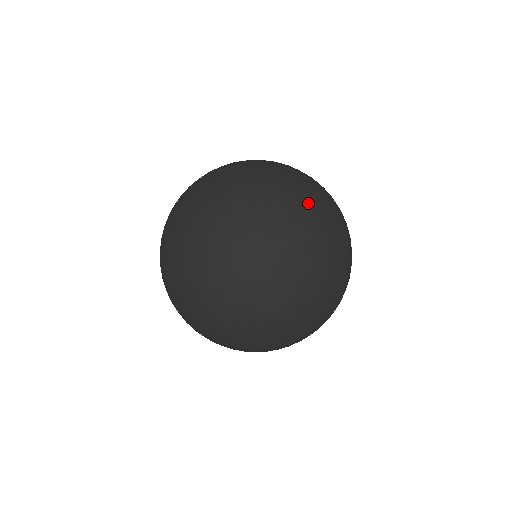
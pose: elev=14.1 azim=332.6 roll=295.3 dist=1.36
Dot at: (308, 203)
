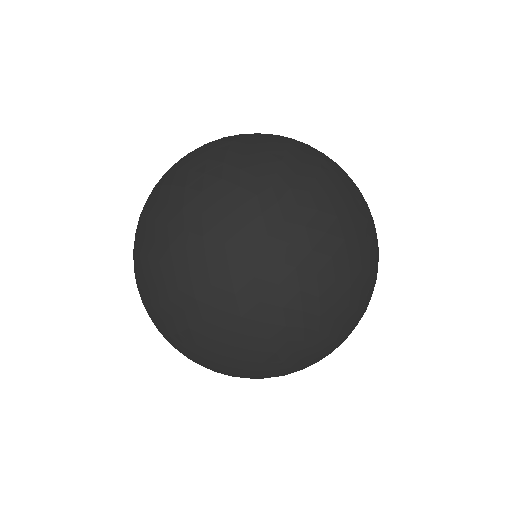
Dot at: (205, 146)
